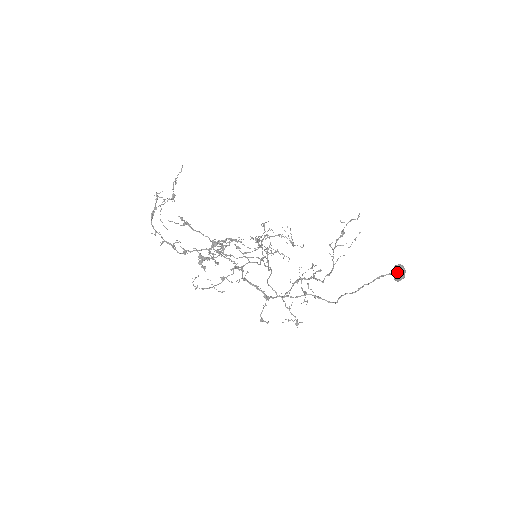
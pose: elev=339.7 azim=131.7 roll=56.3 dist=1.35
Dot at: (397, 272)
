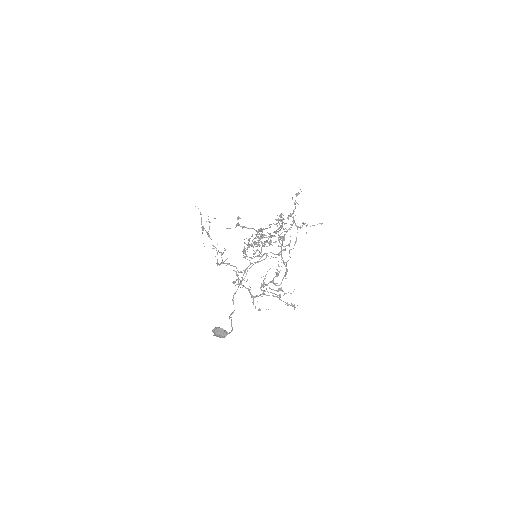
Dot at: (215, 334)
